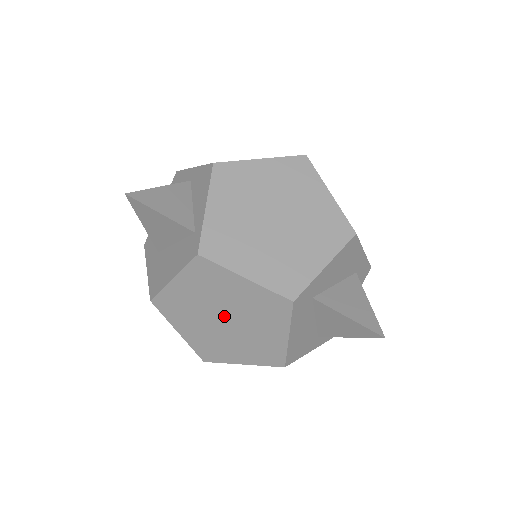
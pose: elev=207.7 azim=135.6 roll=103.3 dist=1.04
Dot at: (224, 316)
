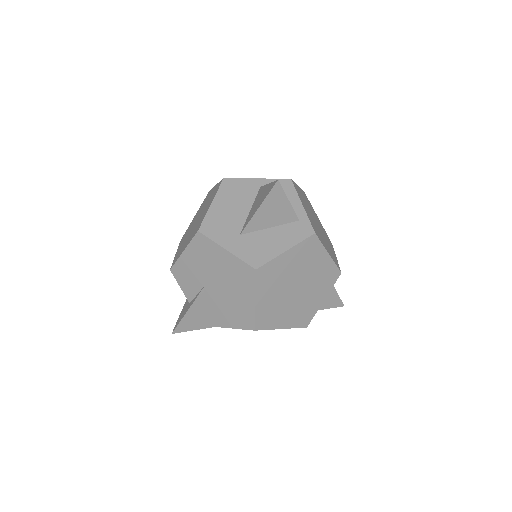
Dot at: (298, 284)
